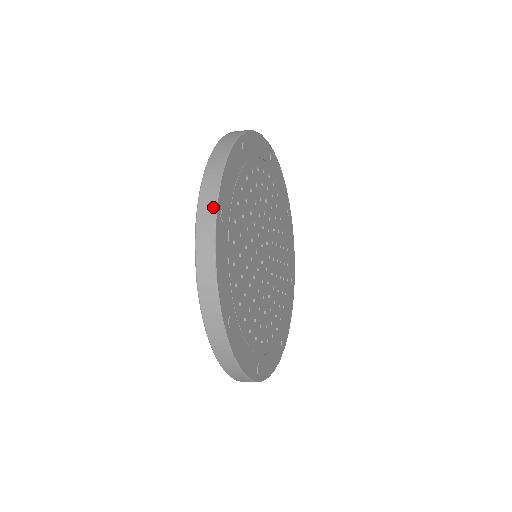
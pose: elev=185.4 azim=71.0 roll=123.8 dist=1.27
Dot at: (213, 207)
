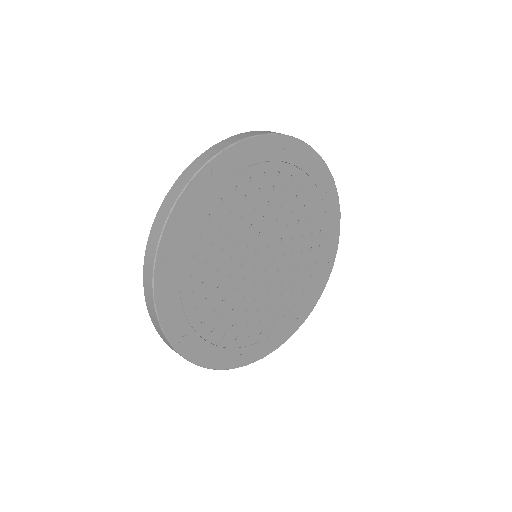
Dot at: (153, 256)
